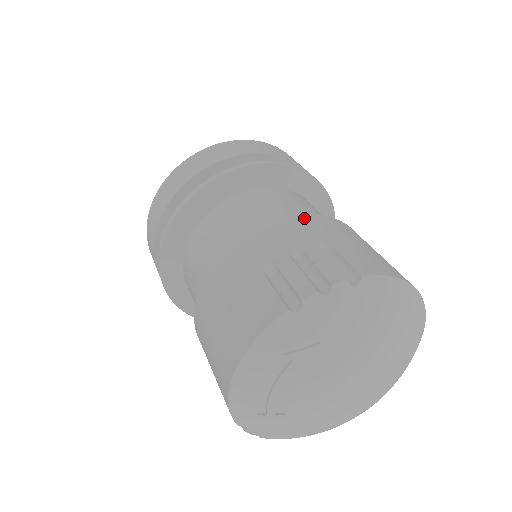
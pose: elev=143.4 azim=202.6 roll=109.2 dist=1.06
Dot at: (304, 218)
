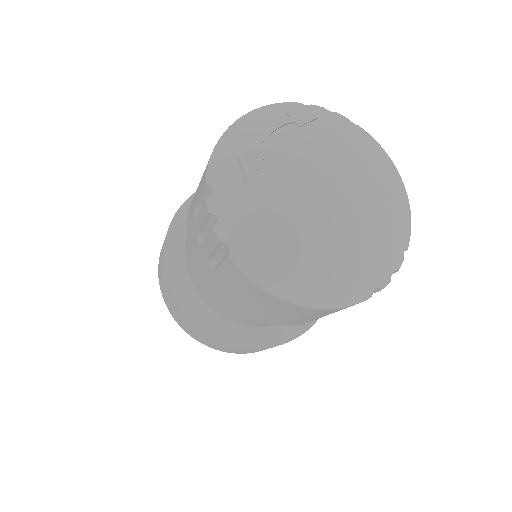
Dot at: occluded
